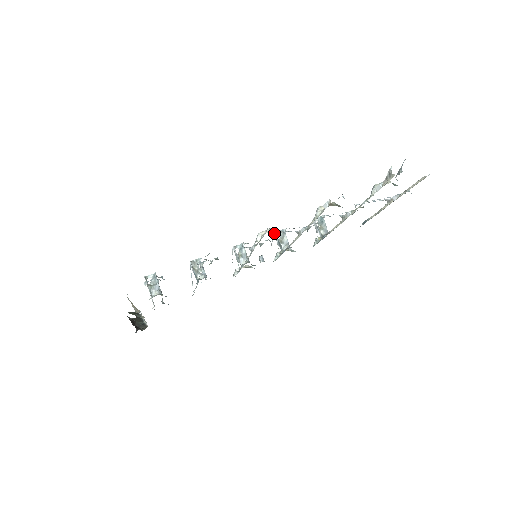
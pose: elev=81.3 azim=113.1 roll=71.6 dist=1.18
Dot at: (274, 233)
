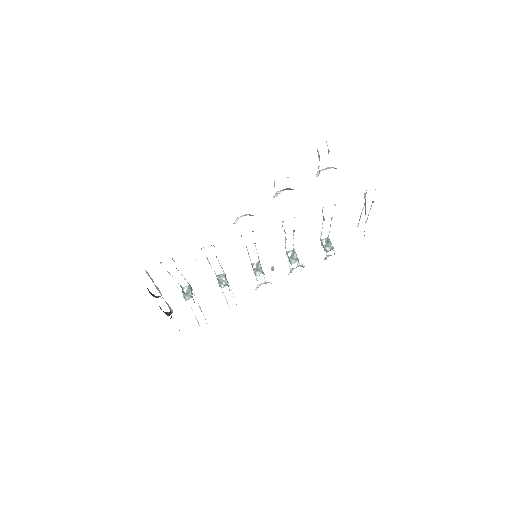
Dot at: (286, 252)
